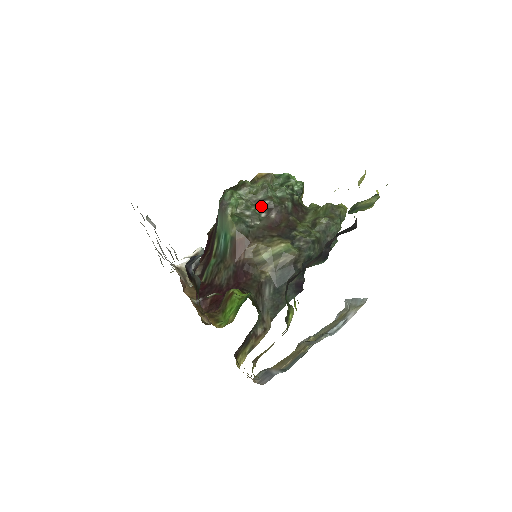
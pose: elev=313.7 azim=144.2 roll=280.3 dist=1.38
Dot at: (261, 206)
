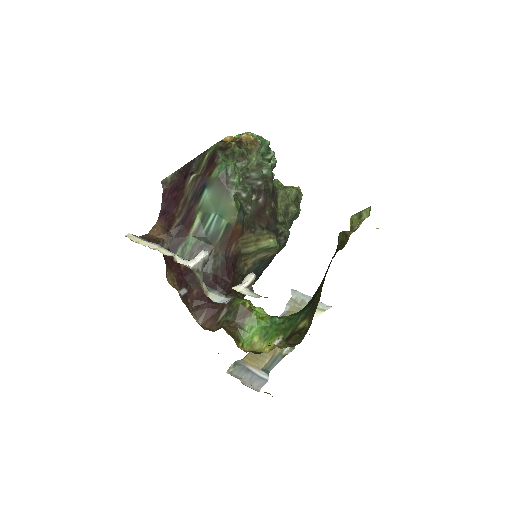
Dot at: (253, 186)
